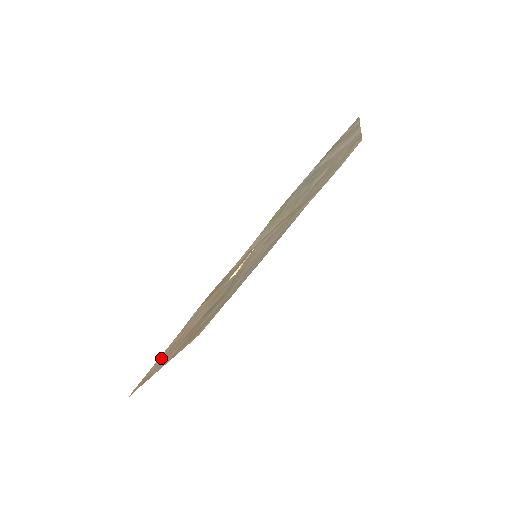
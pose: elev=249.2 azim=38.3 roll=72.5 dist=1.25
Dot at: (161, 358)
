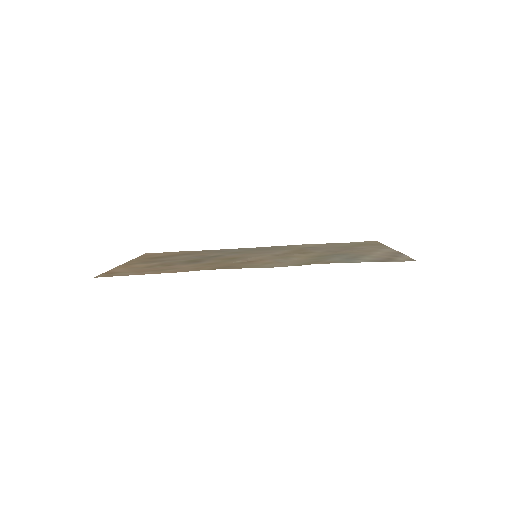
Dot at: (142, 272)
